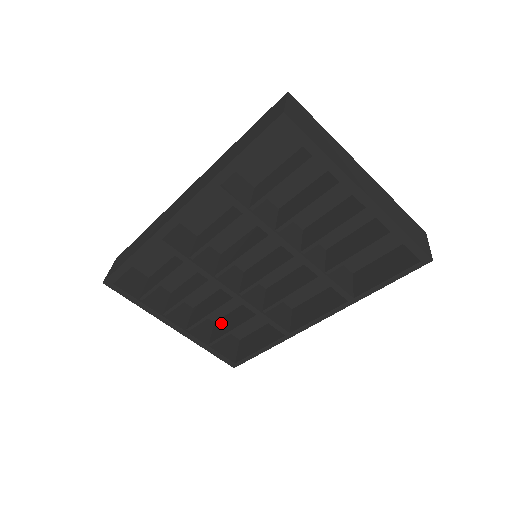
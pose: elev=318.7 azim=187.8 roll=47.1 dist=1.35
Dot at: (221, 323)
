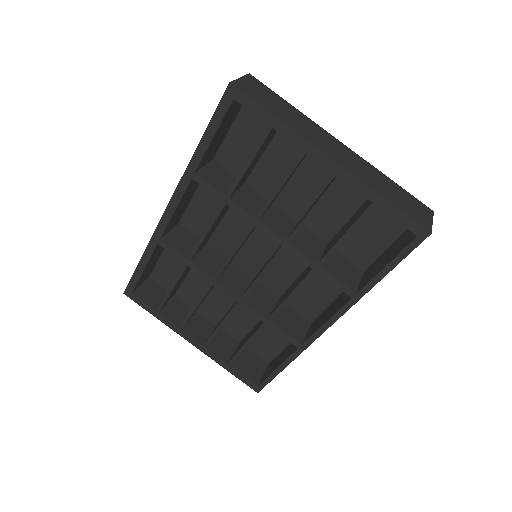
Dot at: (242, 341)
